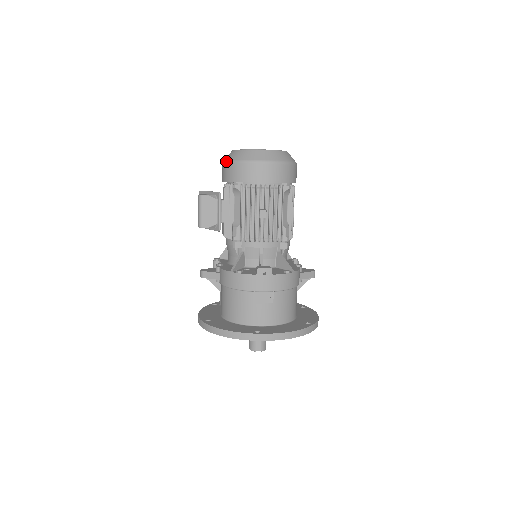
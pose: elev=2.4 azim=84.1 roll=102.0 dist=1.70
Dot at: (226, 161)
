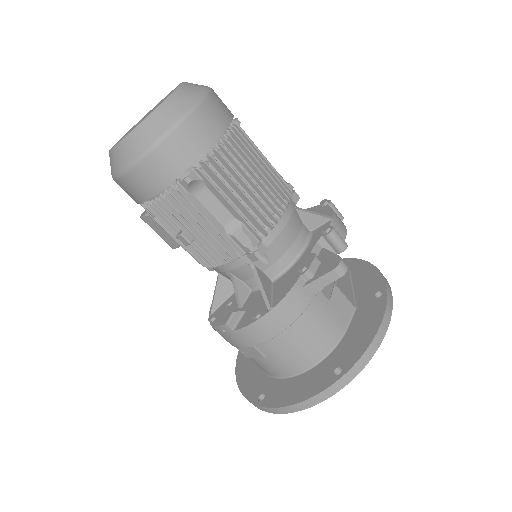
Dot at: occluded
